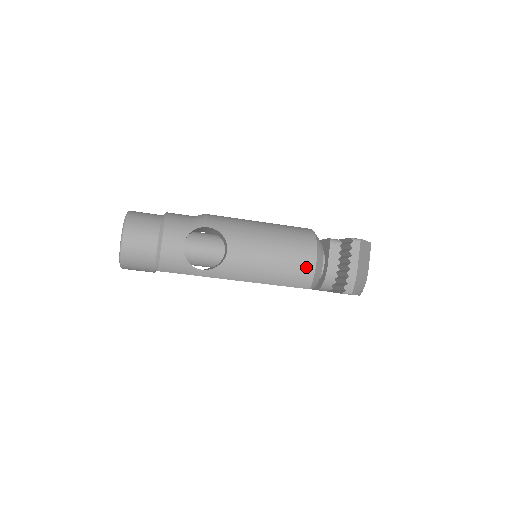
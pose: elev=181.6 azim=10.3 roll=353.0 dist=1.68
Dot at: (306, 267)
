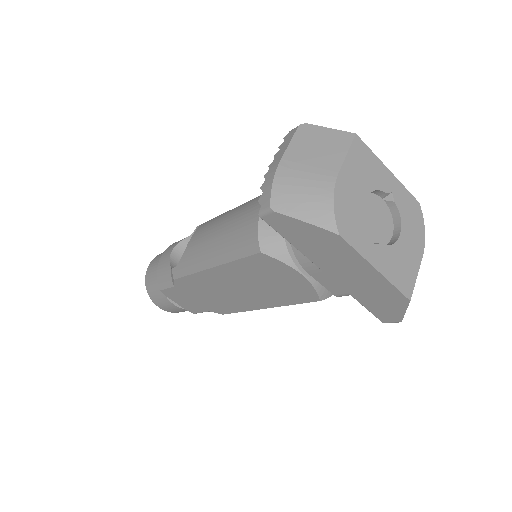
Dot at: (251, 215)
